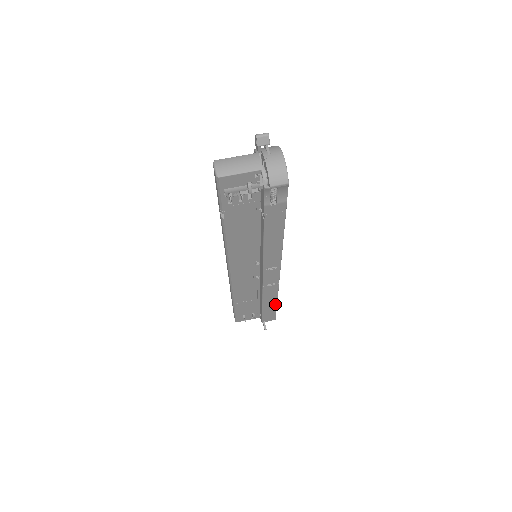
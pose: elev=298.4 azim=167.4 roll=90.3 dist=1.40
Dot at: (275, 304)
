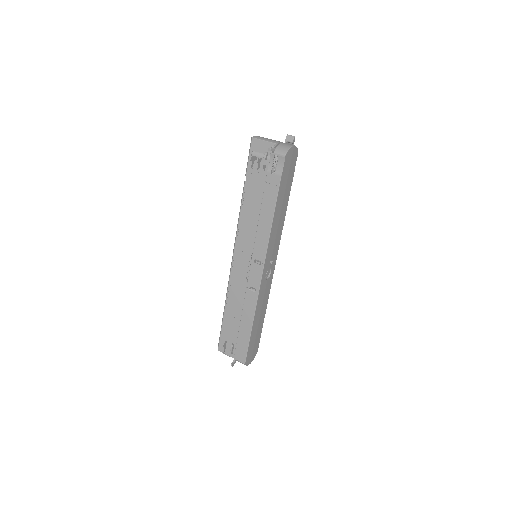
Dot at: (250, 330)
